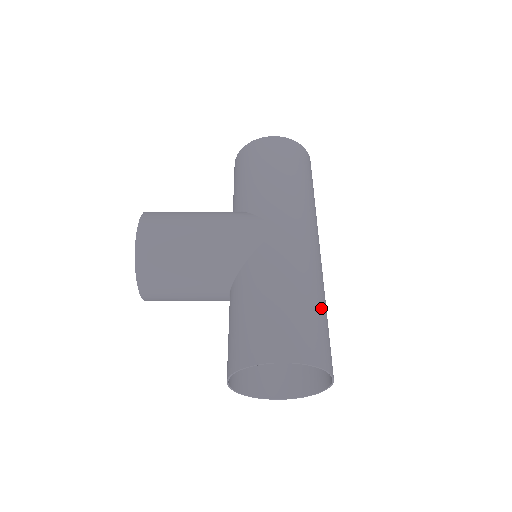
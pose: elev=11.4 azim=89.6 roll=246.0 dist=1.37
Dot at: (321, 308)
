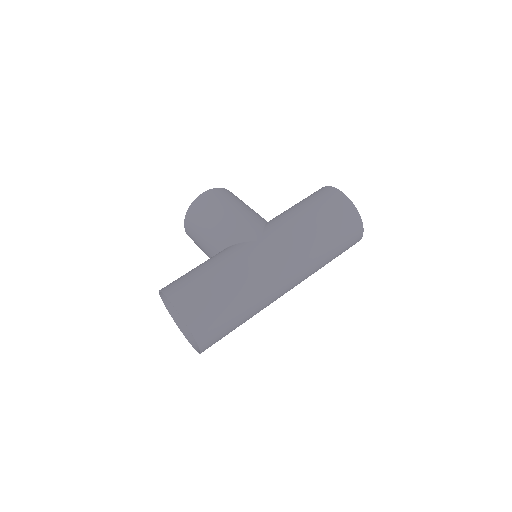
Dot at: (231, 301)
